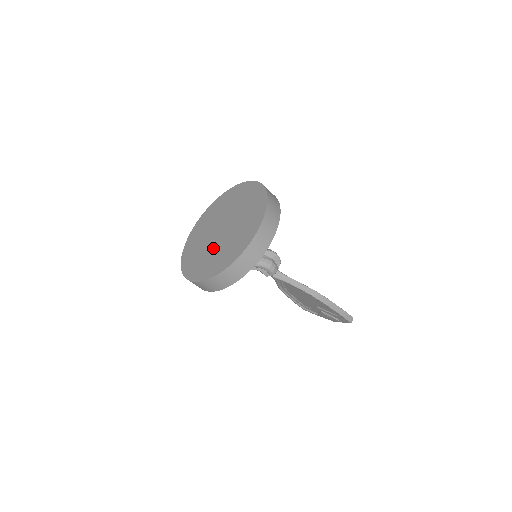
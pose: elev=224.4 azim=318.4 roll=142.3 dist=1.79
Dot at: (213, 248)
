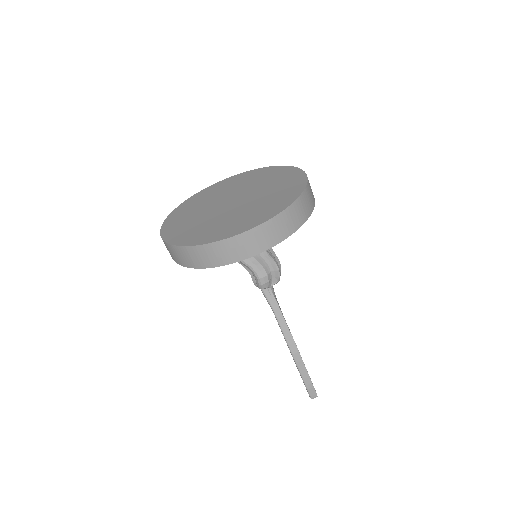
Dot at: (206, 215)
